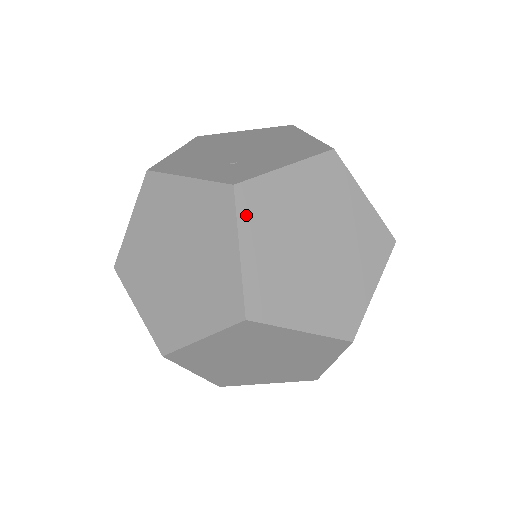
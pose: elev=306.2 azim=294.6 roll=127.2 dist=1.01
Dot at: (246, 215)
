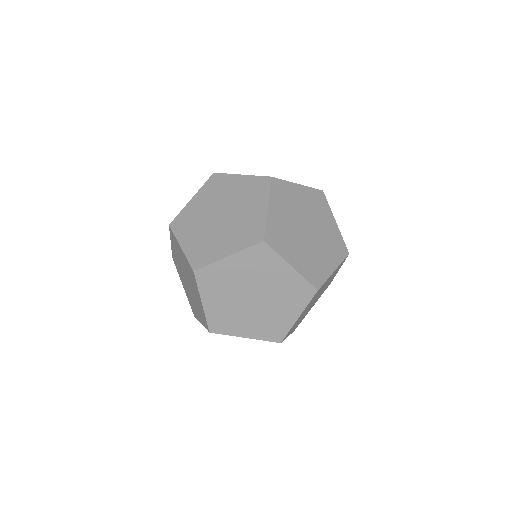
Dot at: (275, 193)
